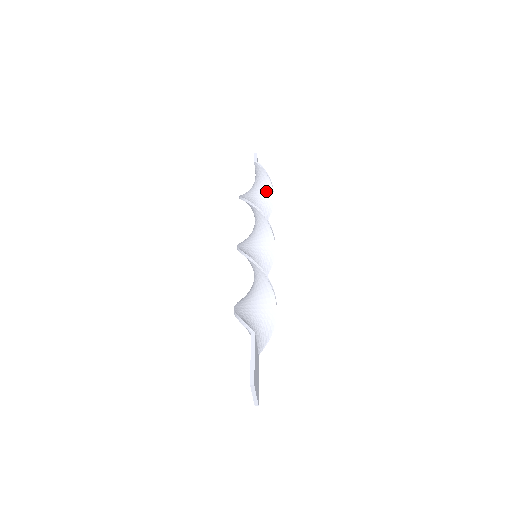
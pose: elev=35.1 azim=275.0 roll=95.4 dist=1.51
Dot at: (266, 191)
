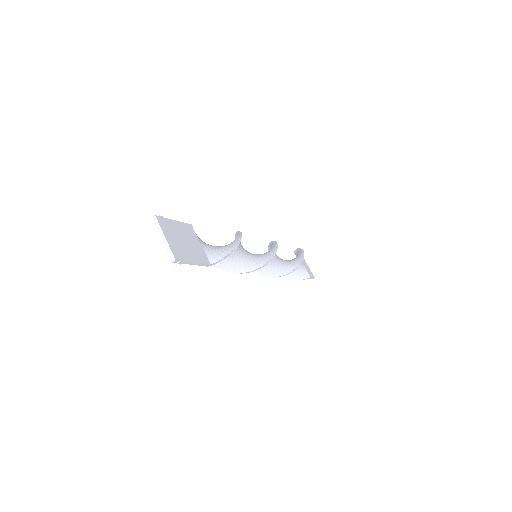
Dot at: (298, 255)
